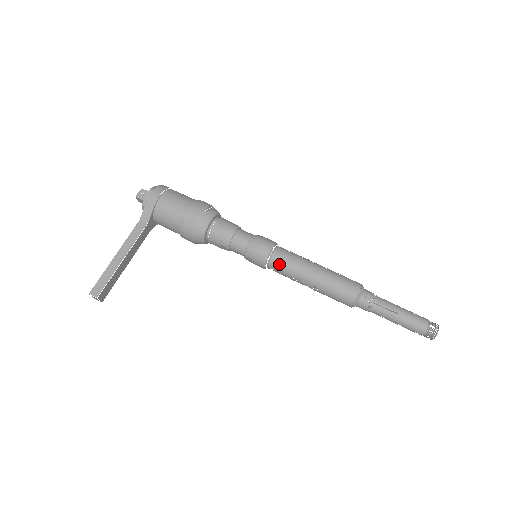
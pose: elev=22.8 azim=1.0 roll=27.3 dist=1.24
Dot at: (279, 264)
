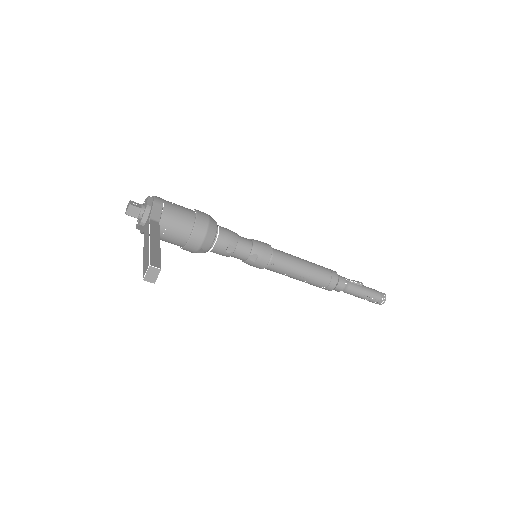
Dot at: (281, 256)
